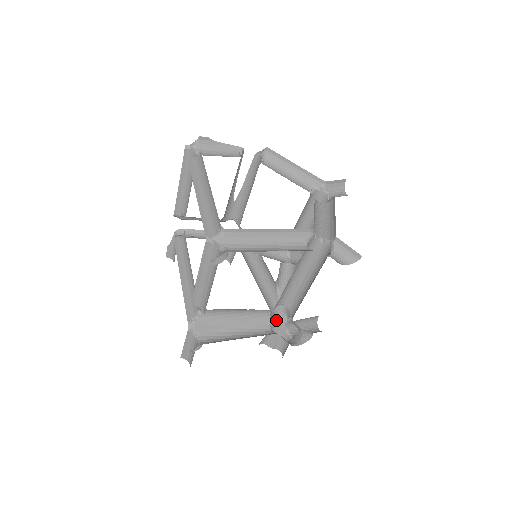
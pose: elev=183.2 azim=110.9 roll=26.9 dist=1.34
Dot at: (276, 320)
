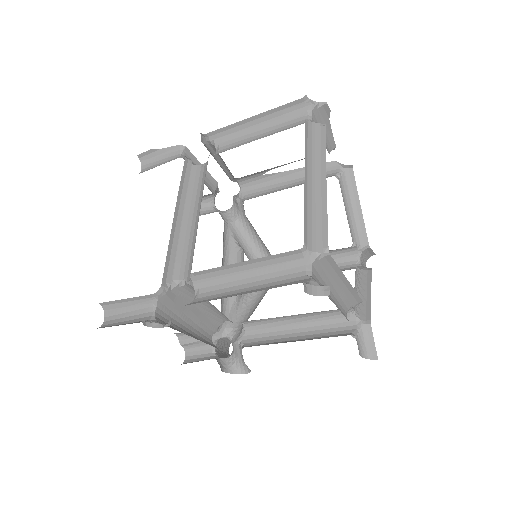
Dot at: occluded
